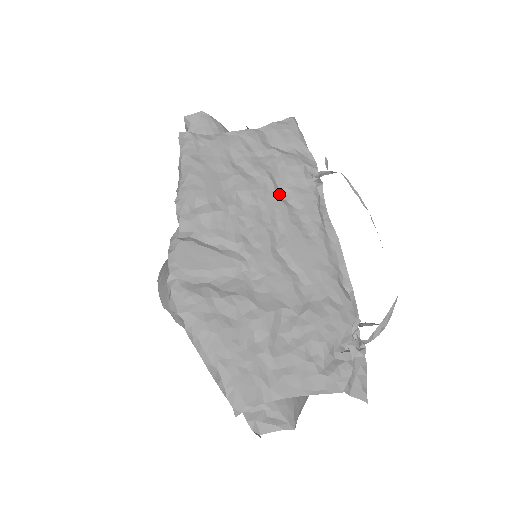
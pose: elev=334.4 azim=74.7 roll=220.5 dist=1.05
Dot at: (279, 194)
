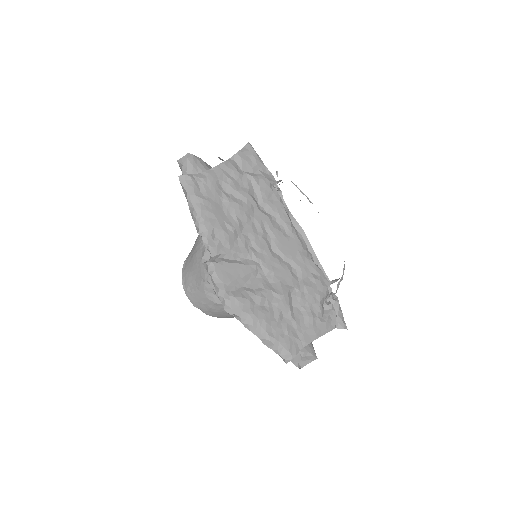
Dot at: (260, 208)
